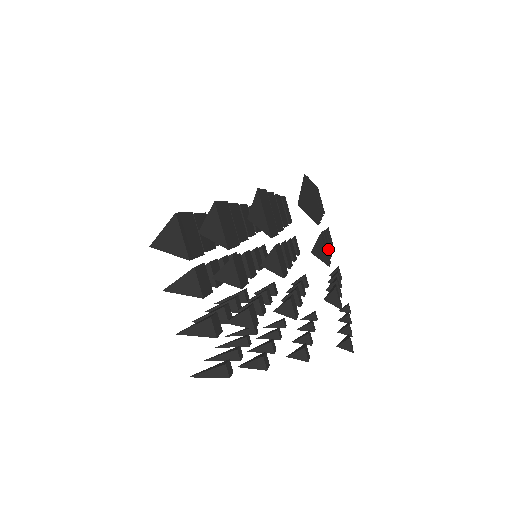
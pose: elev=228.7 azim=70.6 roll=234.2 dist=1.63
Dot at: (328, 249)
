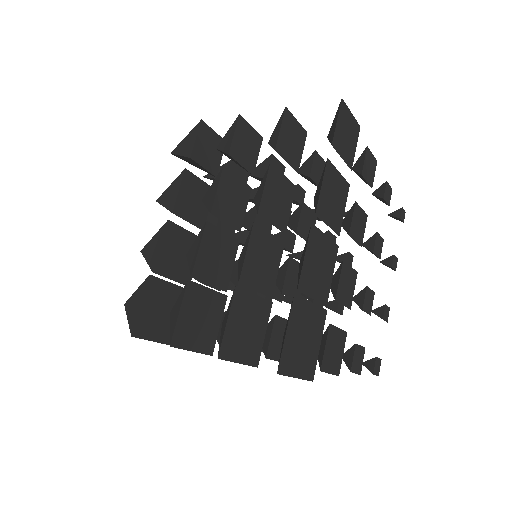
Dot at: (345, 306)
